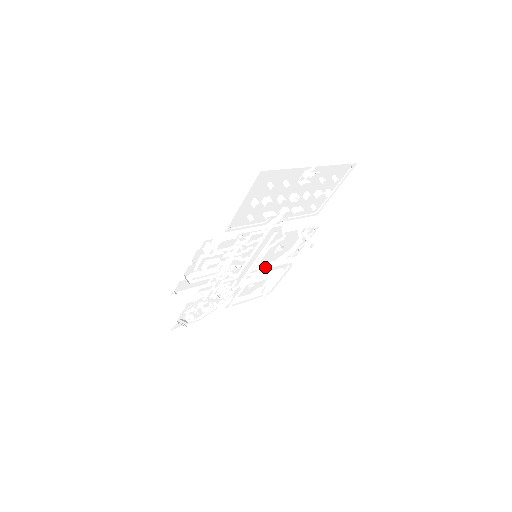
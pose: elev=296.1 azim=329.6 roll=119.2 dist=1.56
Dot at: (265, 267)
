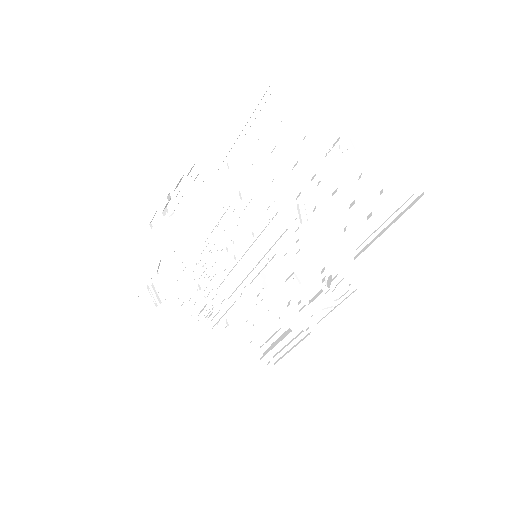
Dot at: (268, 294)
